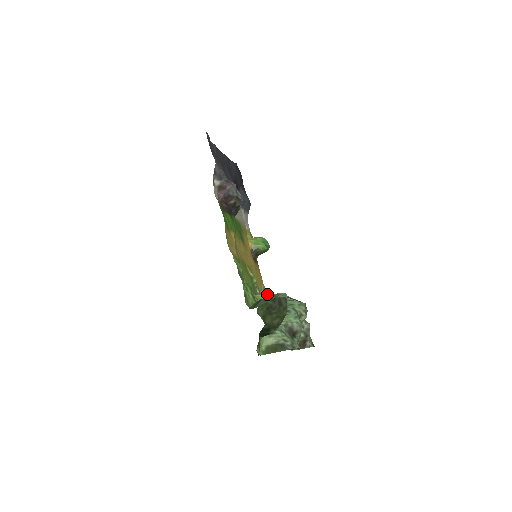
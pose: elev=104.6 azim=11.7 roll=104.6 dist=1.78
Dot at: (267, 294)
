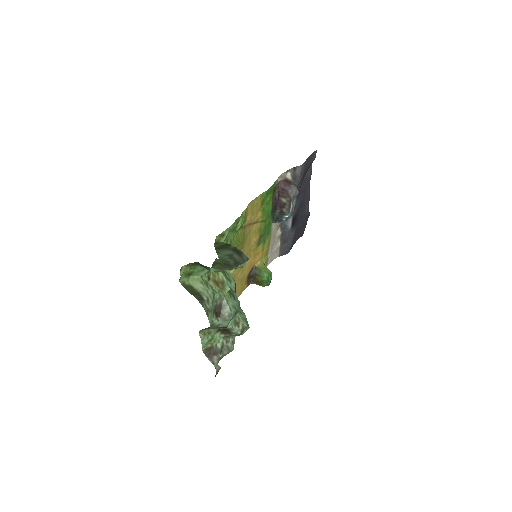
Dot at: occluded
